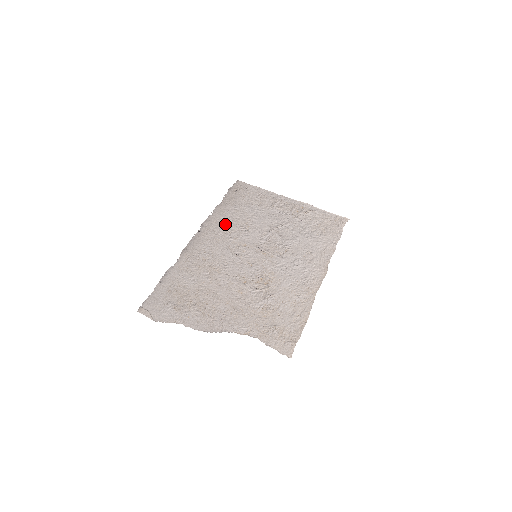
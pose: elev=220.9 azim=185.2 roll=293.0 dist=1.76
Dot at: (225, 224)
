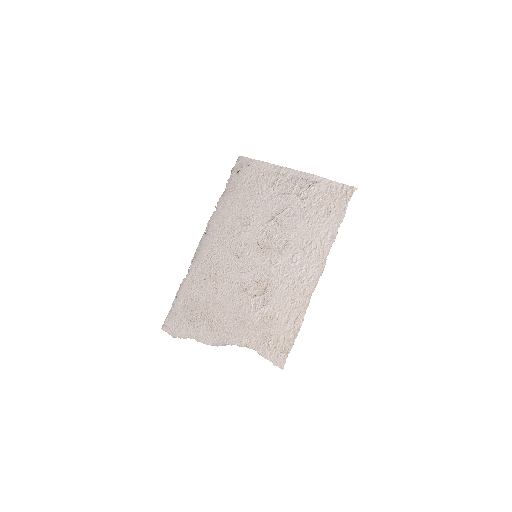
Dot at: (228, 220)
